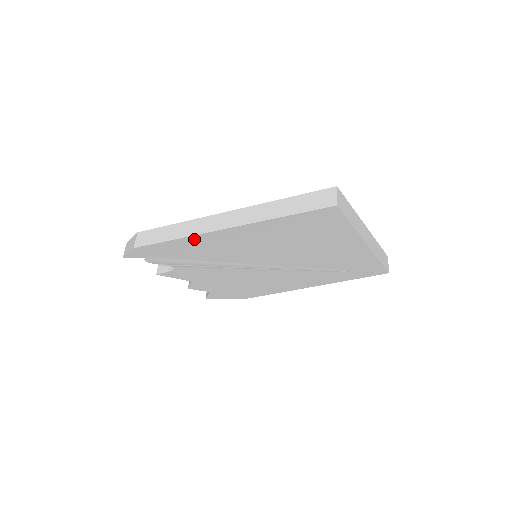
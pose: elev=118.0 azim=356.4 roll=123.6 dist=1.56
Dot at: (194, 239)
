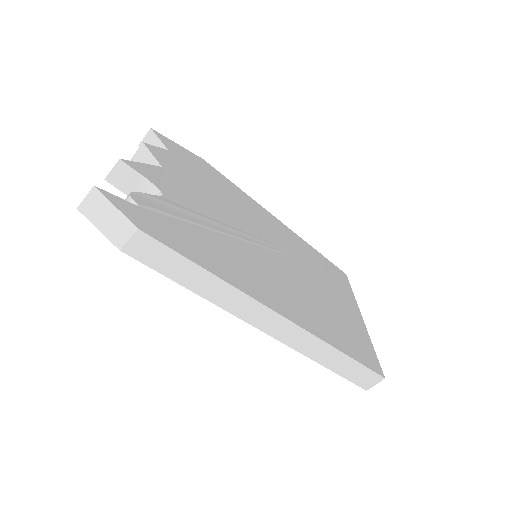
Dot at: occluded
